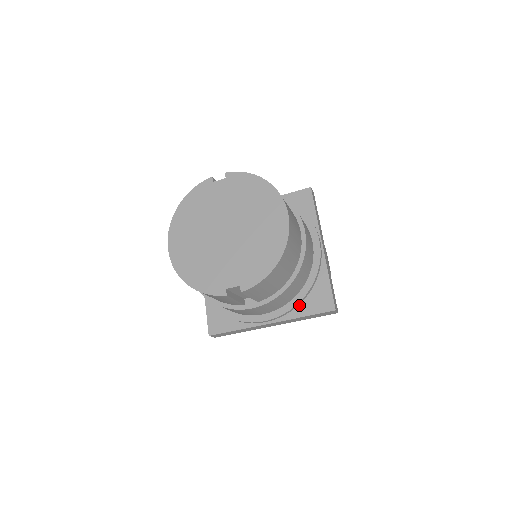
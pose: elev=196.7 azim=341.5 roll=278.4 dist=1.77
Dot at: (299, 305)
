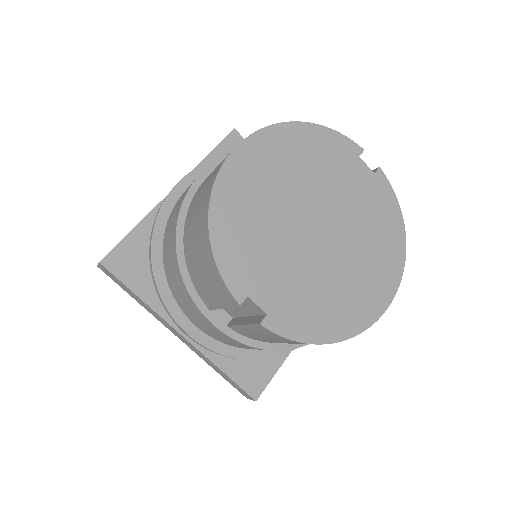
Dot at: occluded
